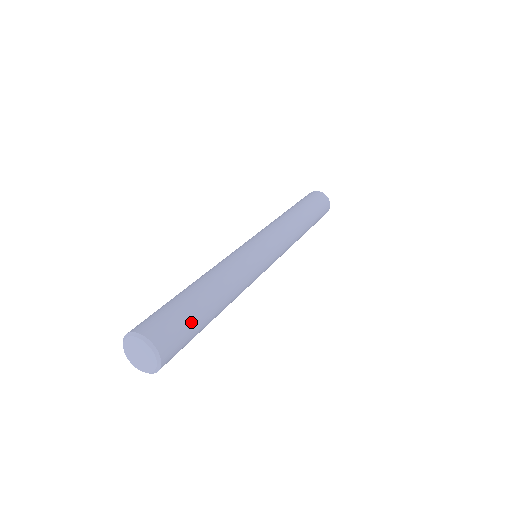
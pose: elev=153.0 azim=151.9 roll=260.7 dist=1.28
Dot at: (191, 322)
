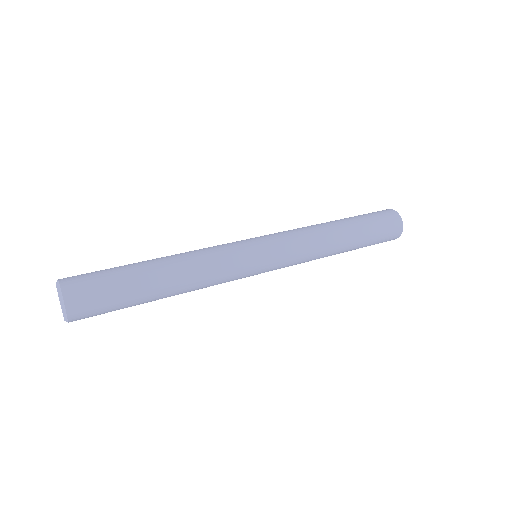
Dot at: (113, 278)
